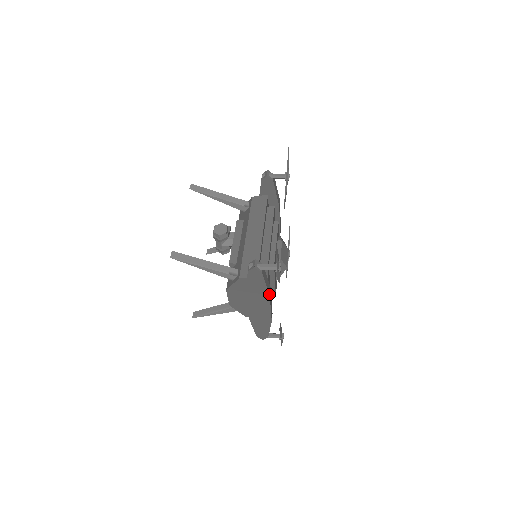
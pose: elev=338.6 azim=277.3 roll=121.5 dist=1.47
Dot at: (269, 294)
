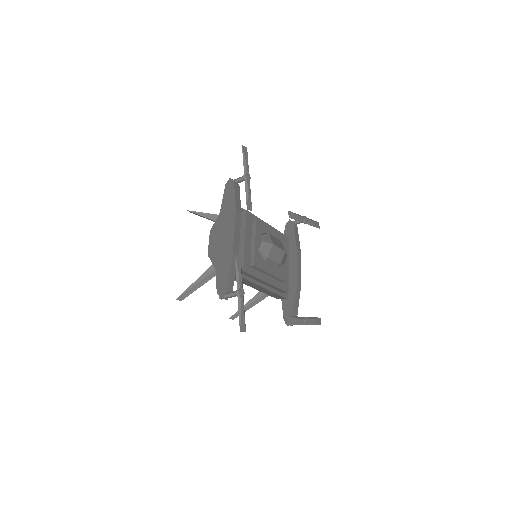
Dot at: (236, 209)
